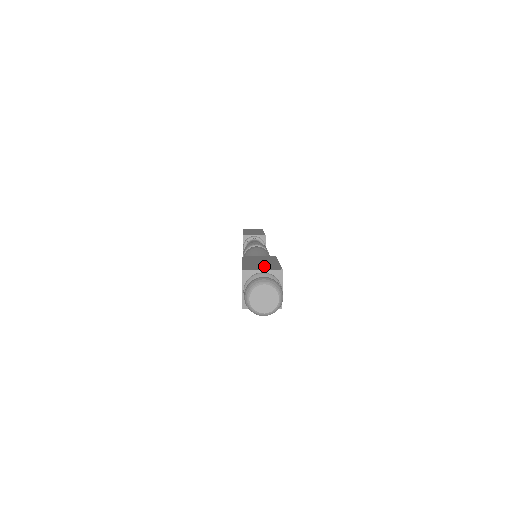
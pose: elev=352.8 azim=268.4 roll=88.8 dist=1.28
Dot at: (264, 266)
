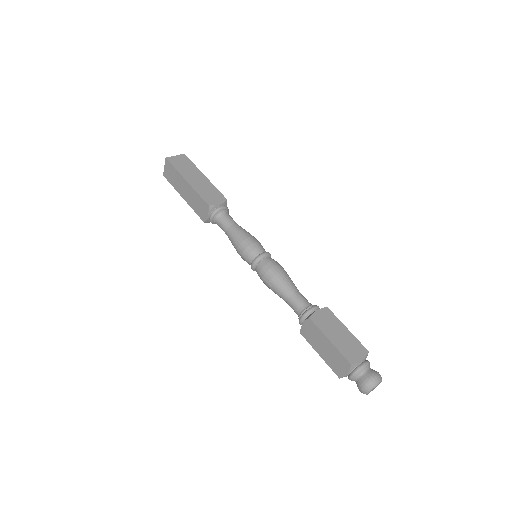
Dot at: (353, 347)
